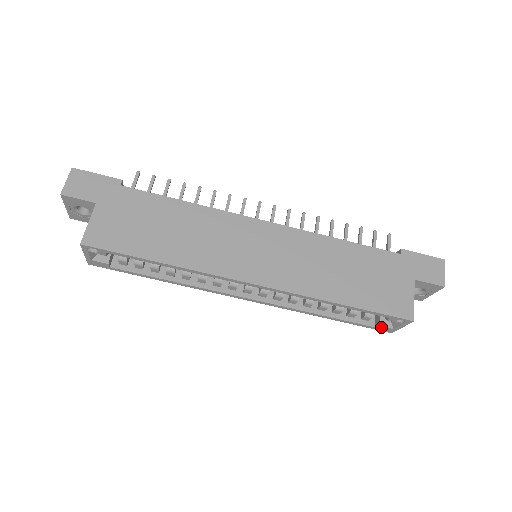
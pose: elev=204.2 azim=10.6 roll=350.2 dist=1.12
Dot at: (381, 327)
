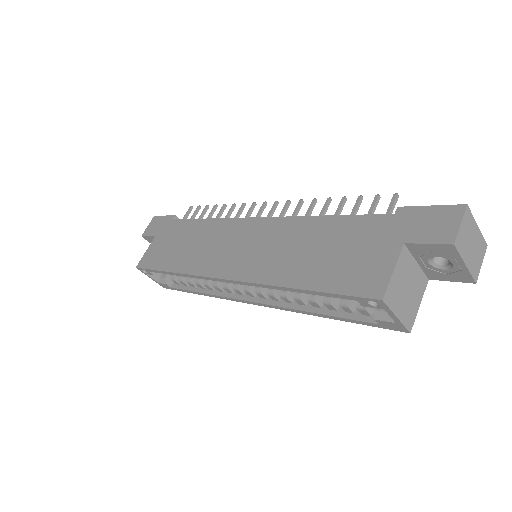
Dot at: (383, 322)
